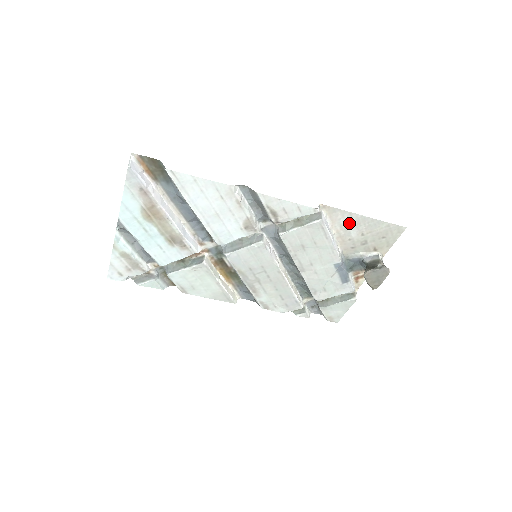
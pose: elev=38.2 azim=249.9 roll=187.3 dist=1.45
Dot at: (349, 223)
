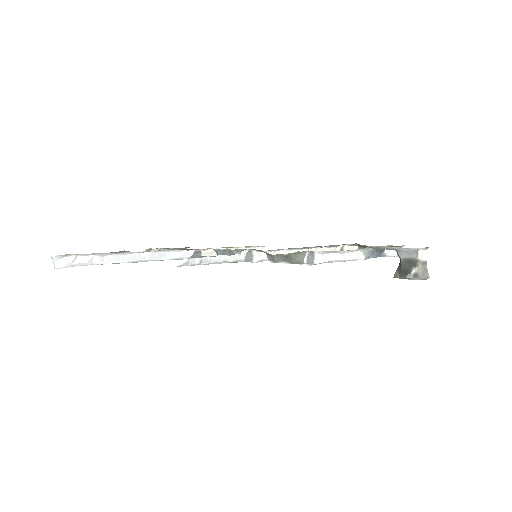
Dot at: occluded
